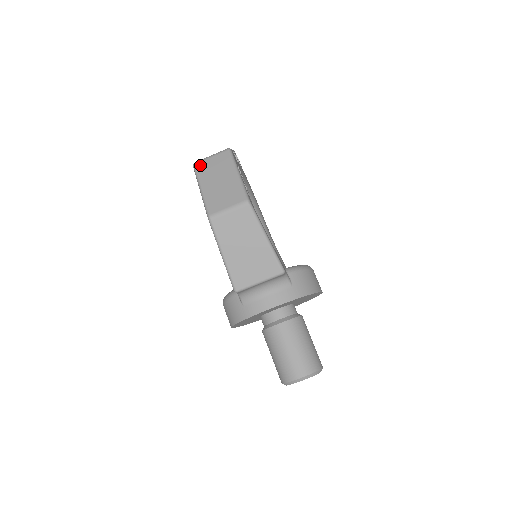
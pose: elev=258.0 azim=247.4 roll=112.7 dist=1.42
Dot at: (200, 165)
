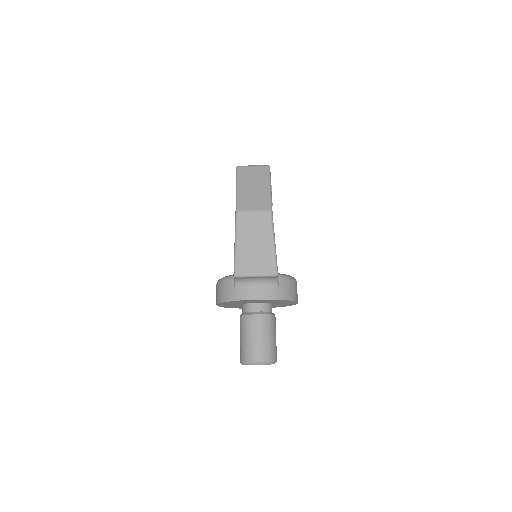
Dot at: (242, 169)
